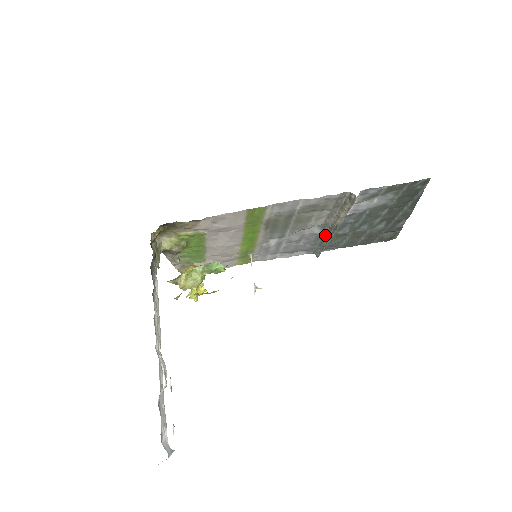
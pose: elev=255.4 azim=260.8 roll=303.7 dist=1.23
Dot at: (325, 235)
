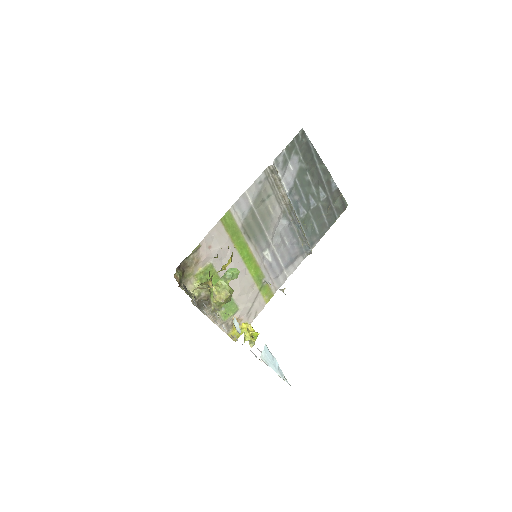
Dot at: (294, 224)
